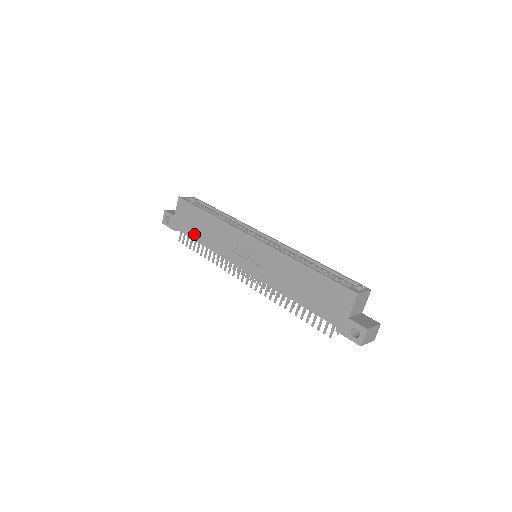
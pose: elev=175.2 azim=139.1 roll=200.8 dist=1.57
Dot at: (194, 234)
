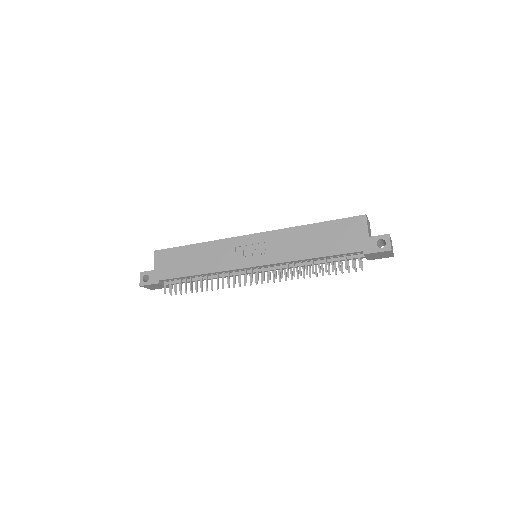
Dot at: (184, 271)
